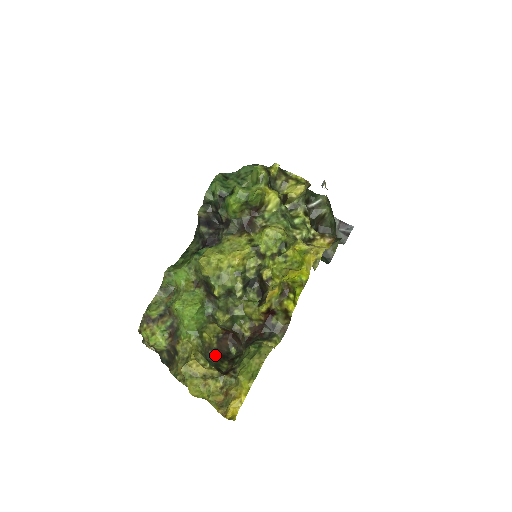
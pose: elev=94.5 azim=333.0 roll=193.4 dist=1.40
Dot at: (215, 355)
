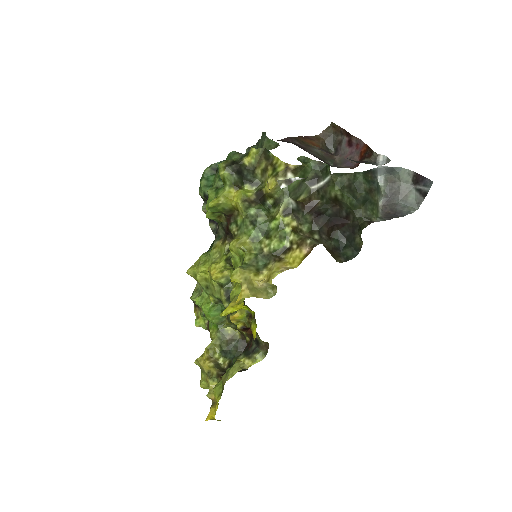
Dot at: (238, 346)
